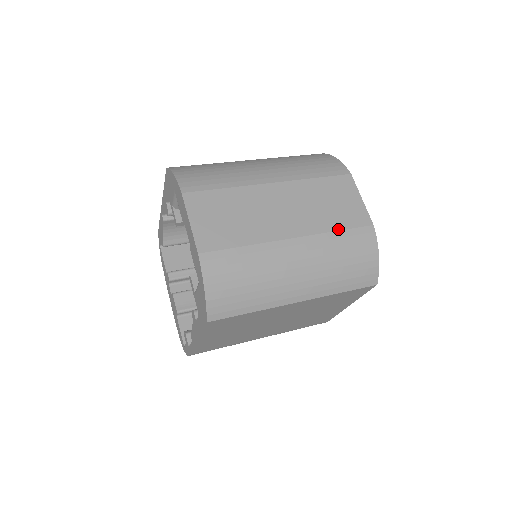
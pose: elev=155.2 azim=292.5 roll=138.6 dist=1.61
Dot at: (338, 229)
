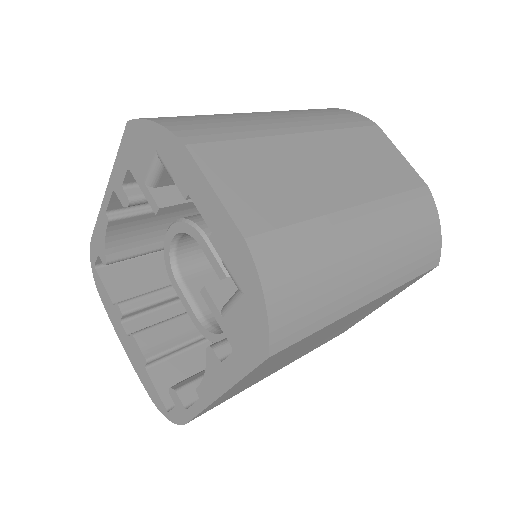
Dot at: (397, 192)
